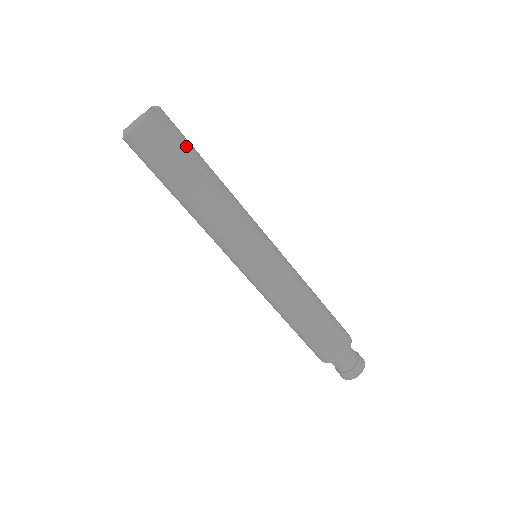
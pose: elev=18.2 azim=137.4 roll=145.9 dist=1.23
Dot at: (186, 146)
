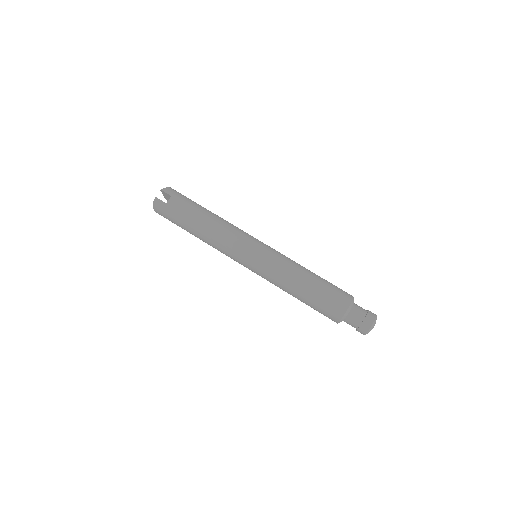
Dot at: (182, 205)
